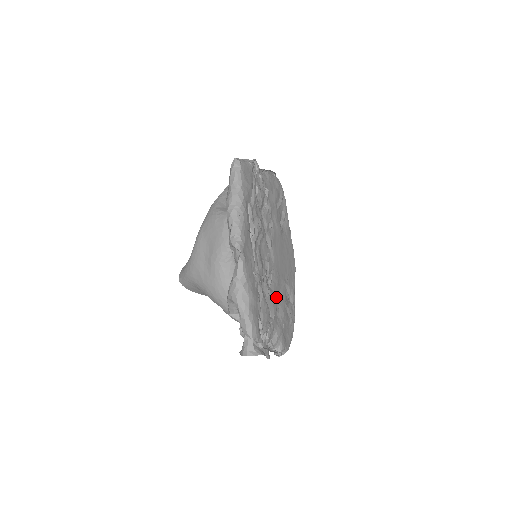
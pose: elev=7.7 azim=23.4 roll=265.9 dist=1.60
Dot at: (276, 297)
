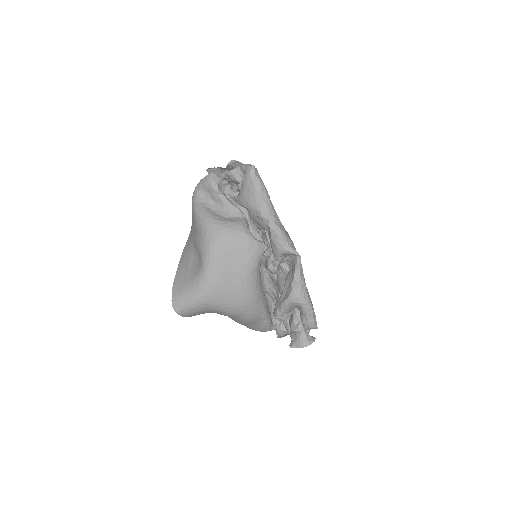
Dot at: occluded
